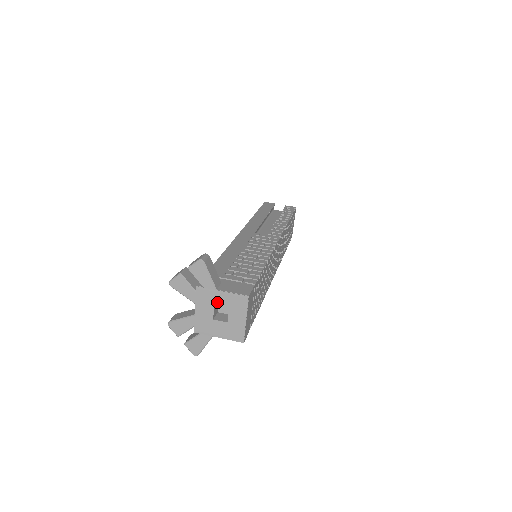
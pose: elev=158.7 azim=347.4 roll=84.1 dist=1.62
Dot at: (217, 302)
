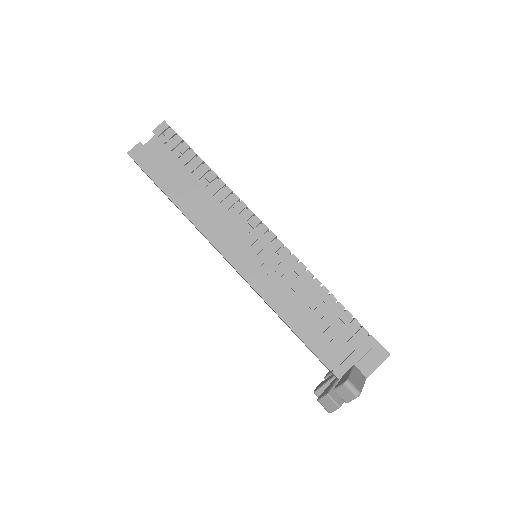
Dot at: occluded
